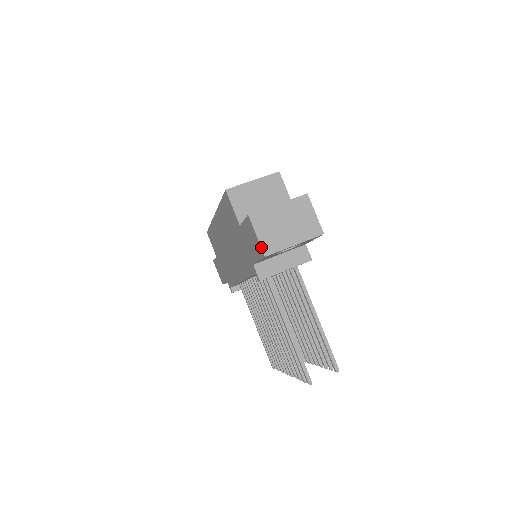
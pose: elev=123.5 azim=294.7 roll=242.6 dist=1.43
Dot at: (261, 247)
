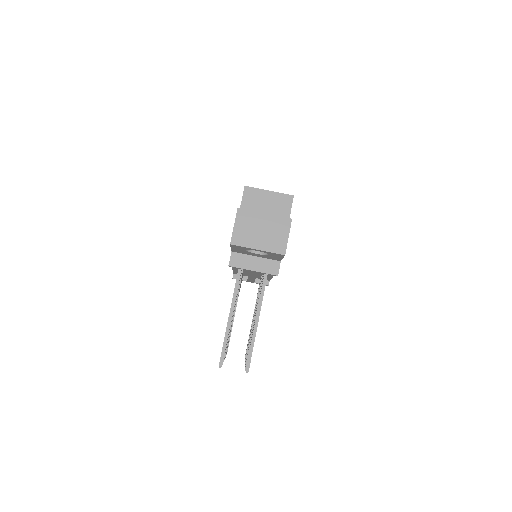
Dot at: (232, 236)
